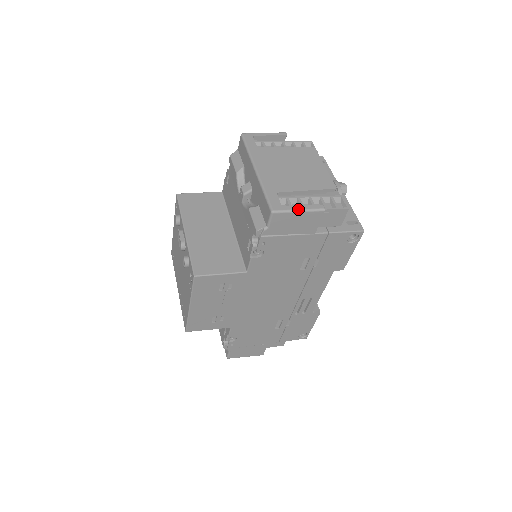
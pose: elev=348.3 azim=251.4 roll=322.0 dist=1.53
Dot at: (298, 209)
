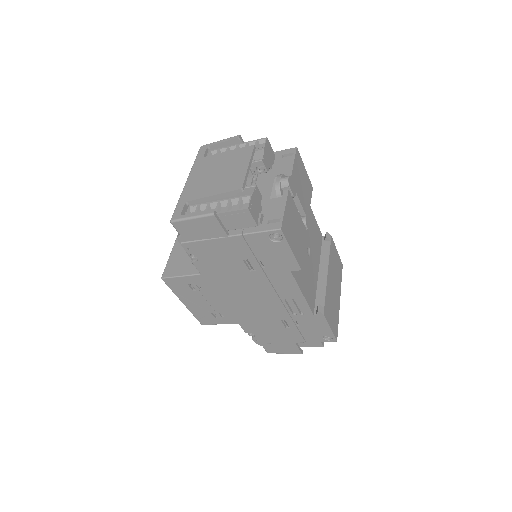
Dot at: (191, 216)
